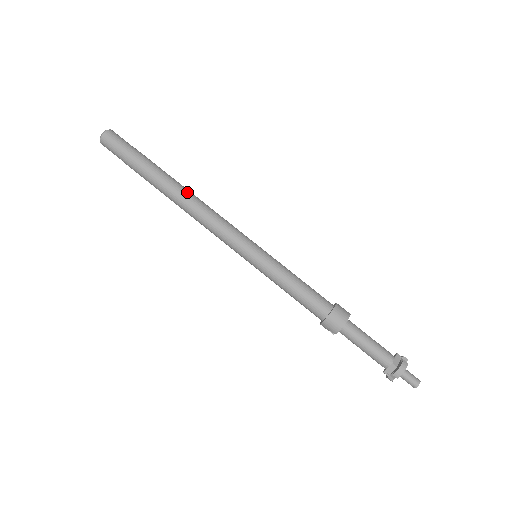
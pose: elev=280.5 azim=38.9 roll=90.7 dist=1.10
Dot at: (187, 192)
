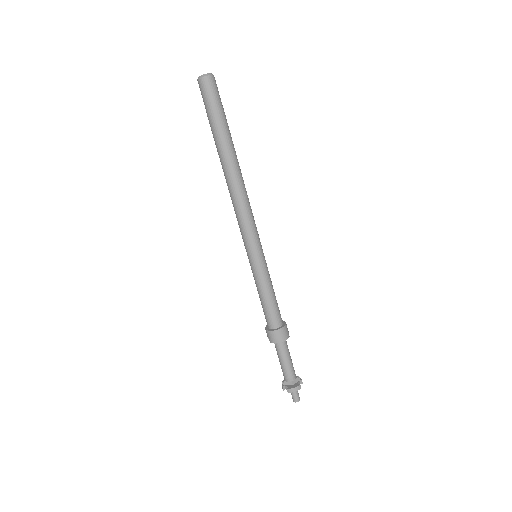
Dot at: (240, 176)
